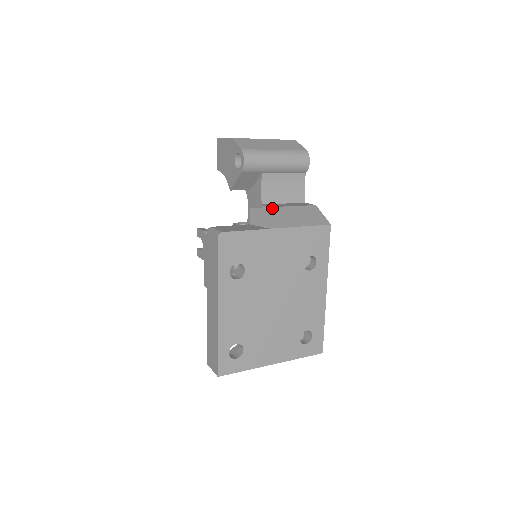
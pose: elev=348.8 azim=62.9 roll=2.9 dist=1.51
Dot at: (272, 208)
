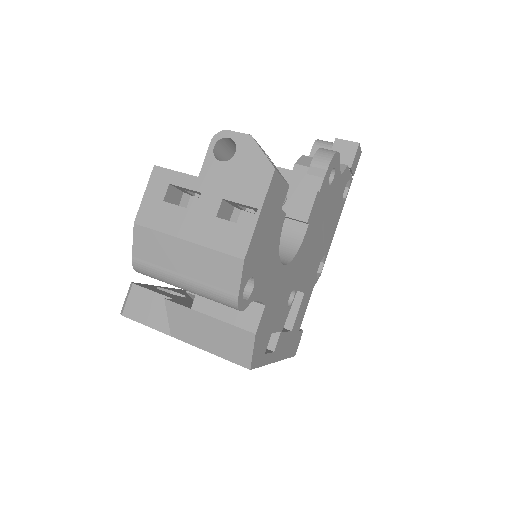
Dot at: (190, 311)
